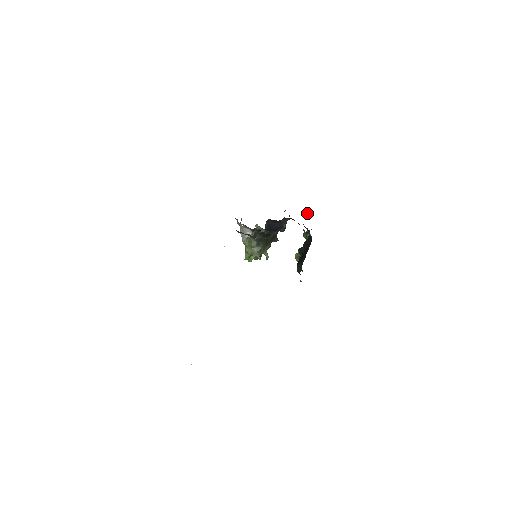
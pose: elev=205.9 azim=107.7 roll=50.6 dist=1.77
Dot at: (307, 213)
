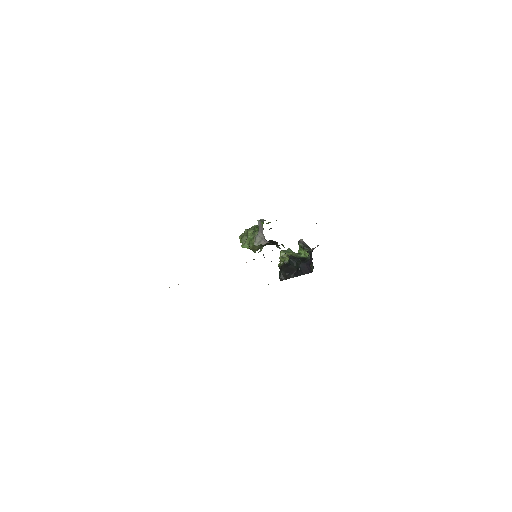
Dot at: occluded
